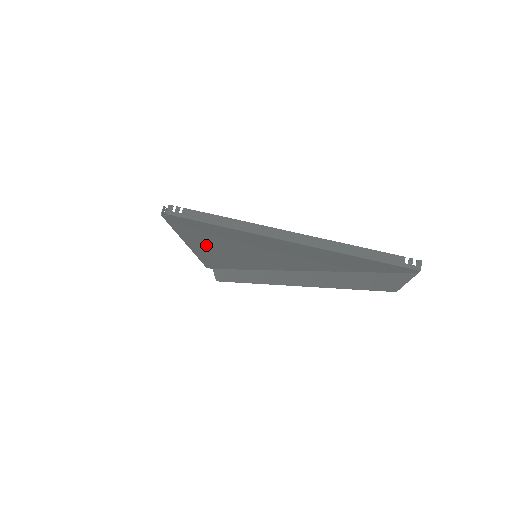
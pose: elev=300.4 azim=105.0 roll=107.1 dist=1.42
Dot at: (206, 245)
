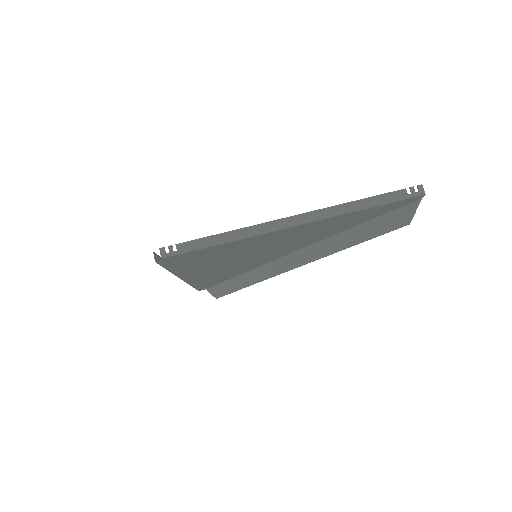
Dot at: (202, 270)
